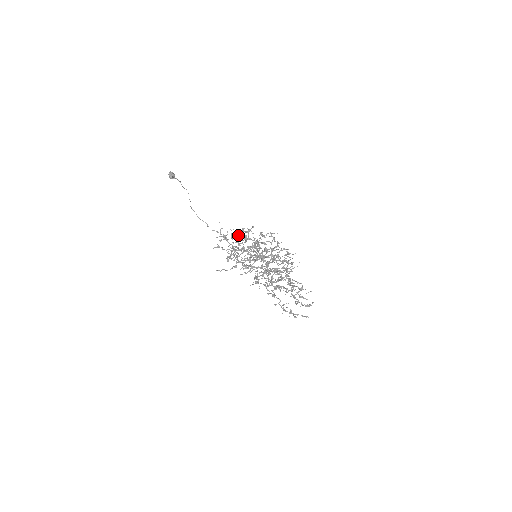
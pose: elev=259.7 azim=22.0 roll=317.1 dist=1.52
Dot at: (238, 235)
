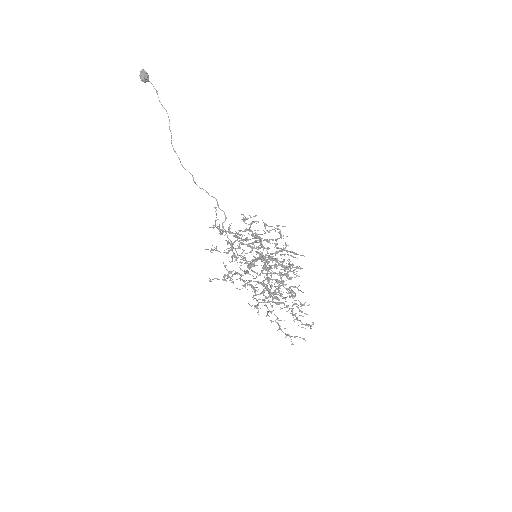
Dot at: (238, 234)
